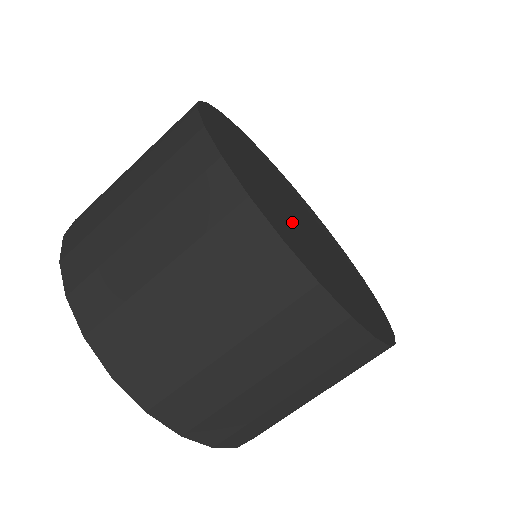
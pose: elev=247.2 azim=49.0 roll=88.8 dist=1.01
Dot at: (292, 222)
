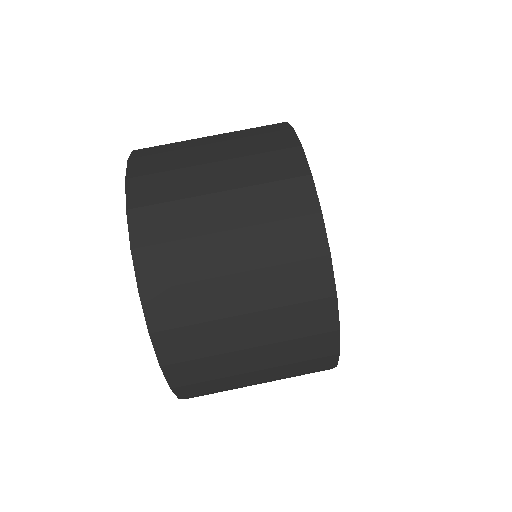
Dot at: occluded
